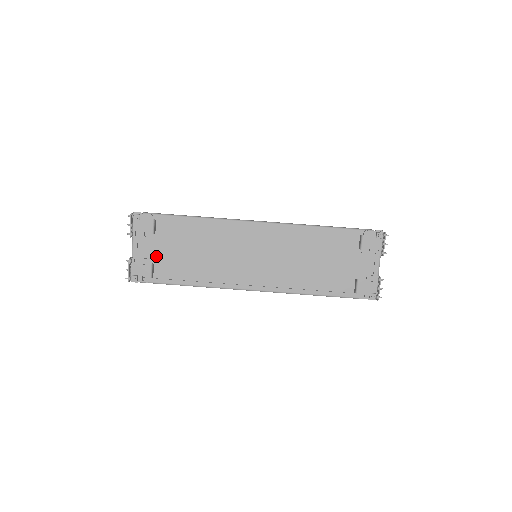
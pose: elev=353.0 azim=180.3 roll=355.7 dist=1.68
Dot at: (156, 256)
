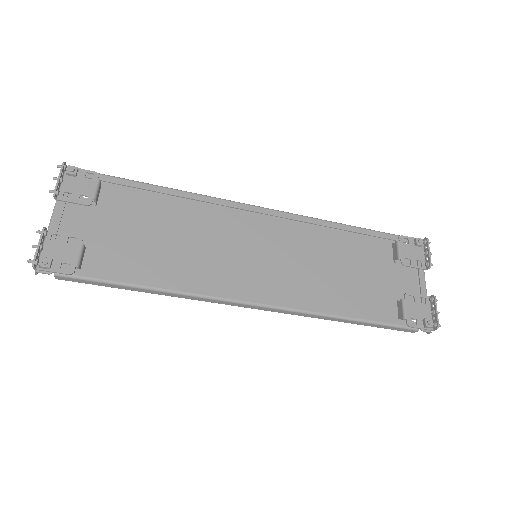
Dot at: (90, 240)
